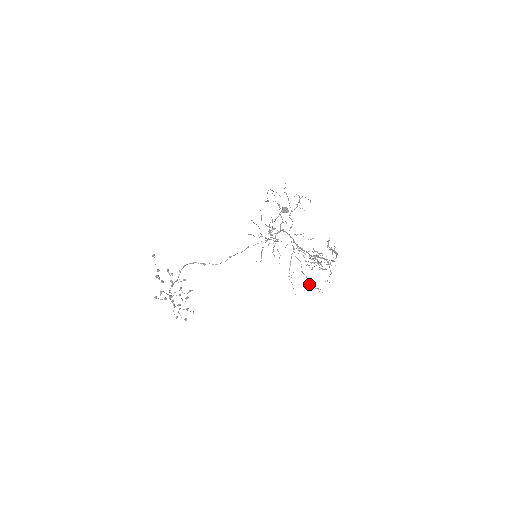
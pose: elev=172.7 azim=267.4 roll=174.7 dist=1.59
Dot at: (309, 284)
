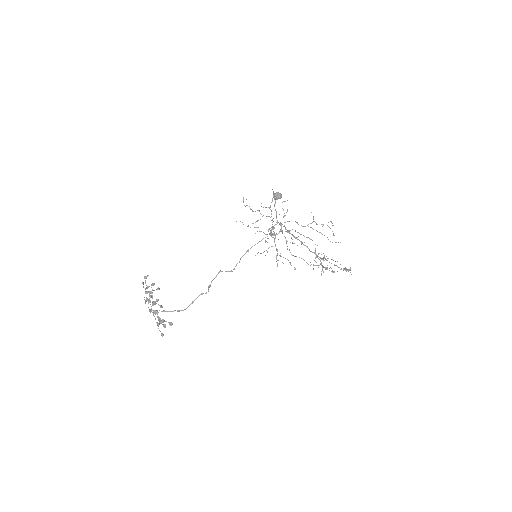
Dot at: (245, 206)
